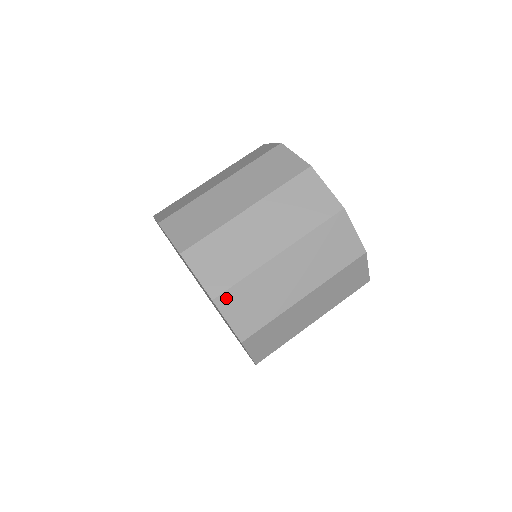
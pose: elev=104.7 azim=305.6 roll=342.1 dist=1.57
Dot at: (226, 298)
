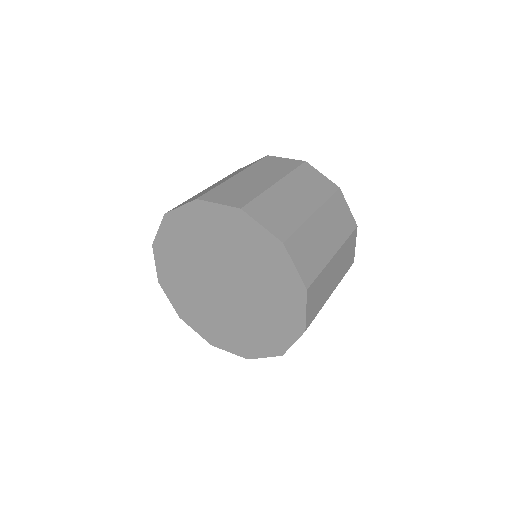
Dot at: (251, 208)
